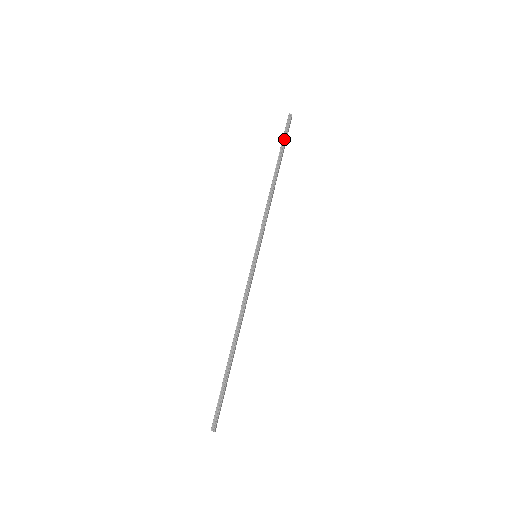
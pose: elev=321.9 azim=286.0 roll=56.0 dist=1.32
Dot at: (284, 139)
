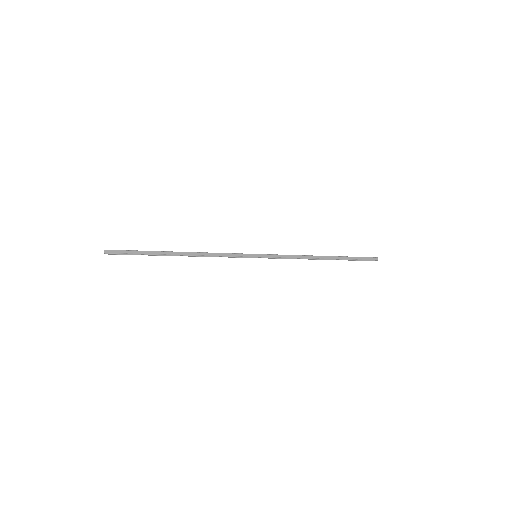
Dot at: (355, 258)
